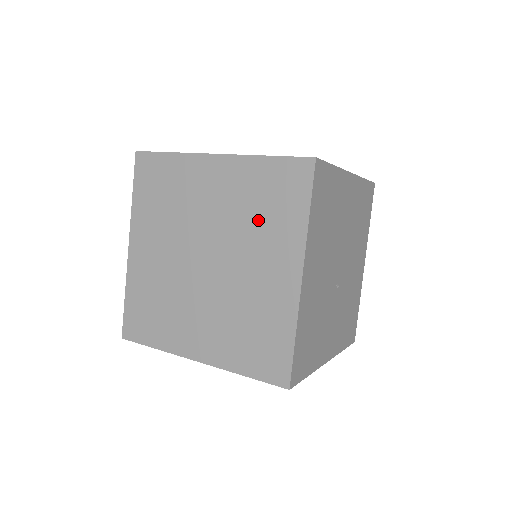
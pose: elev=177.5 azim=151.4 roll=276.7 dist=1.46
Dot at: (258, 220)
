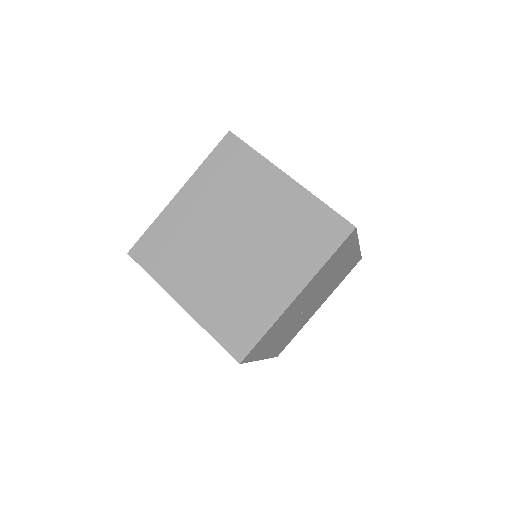
Dot at: (291, 240)
